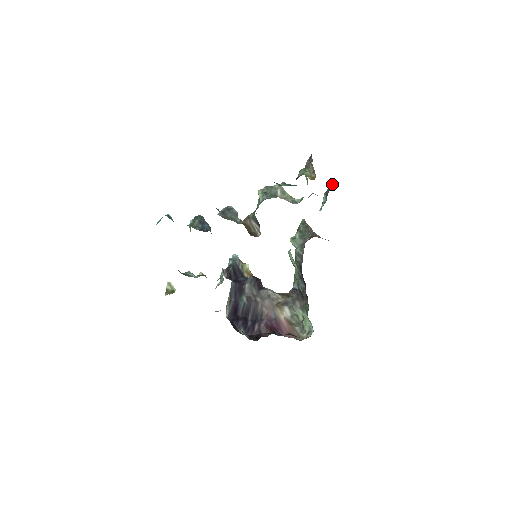
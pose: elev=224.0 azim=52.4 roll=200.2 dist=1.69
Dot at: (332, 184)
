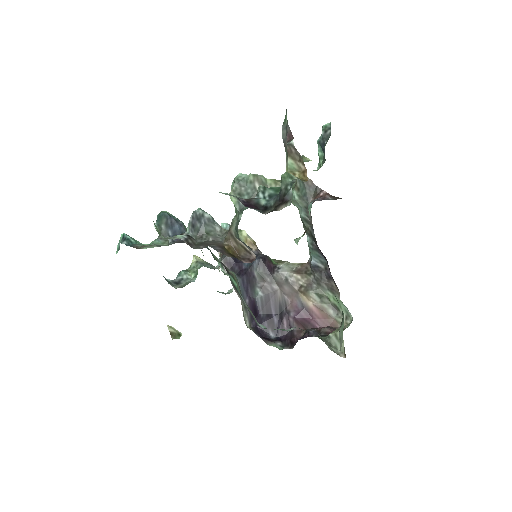
Dot at: (325, 124)
